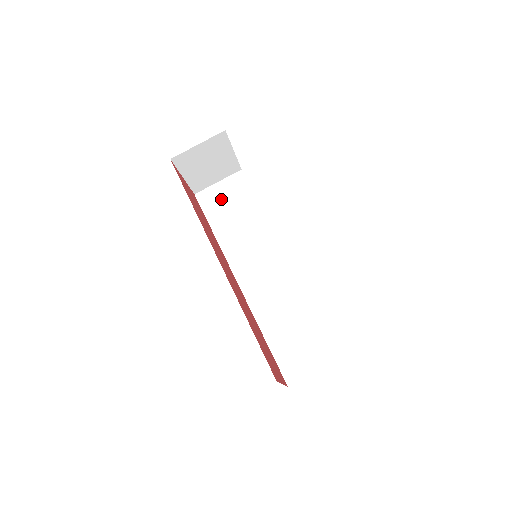
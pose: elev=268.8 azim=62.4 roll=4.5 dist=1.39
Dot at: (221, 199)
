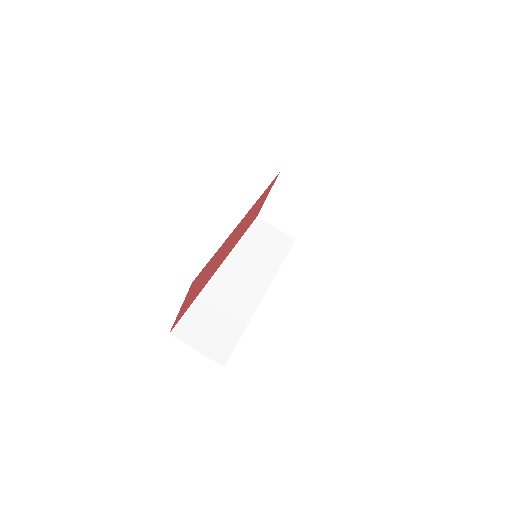
Dot at: (267, 234)
